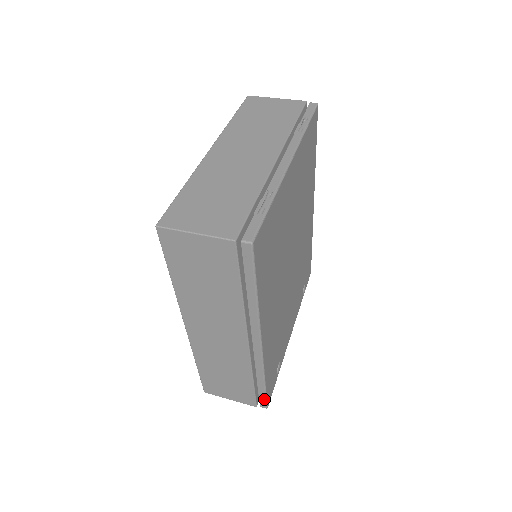
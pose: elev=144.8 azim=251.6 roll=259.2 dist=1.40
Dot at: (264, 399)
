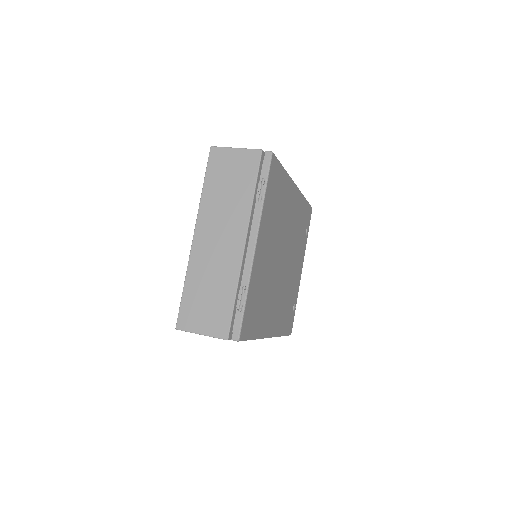
Dot at: occluded
